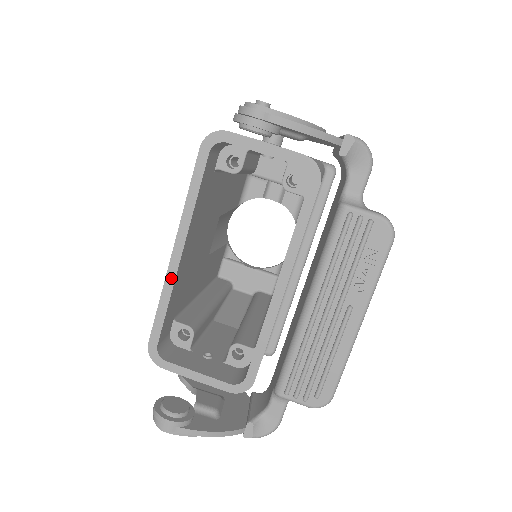
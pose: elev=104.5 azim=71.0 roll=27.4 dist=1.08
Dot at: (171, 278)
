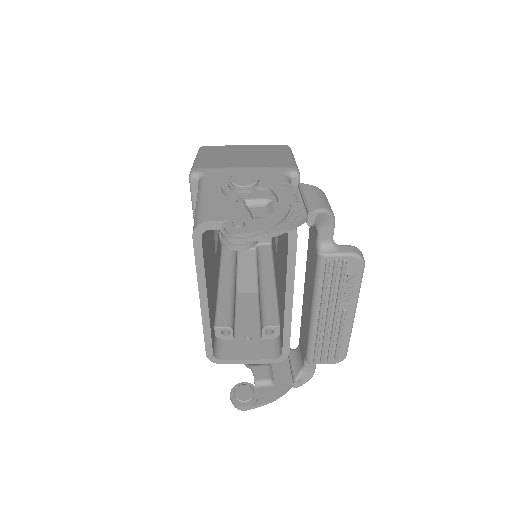
Dot at: (206, 318)
